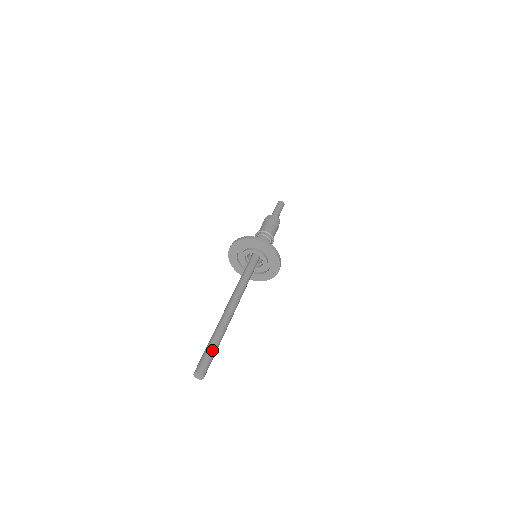
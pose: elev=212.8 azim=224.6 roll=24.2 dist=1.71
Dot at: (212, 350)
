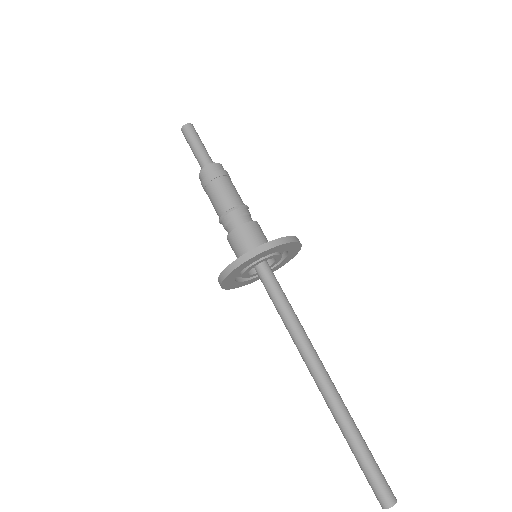
Dot at: (365, 462)
